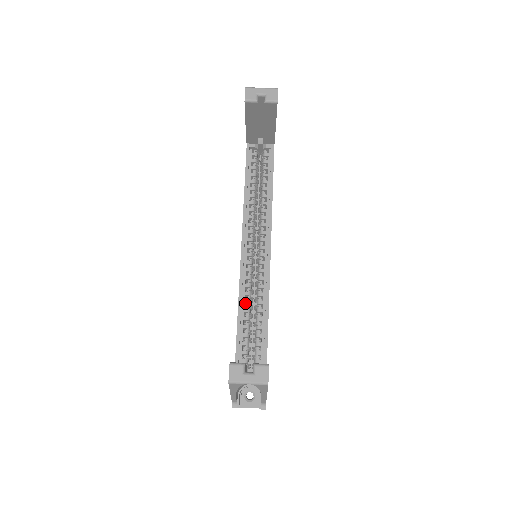
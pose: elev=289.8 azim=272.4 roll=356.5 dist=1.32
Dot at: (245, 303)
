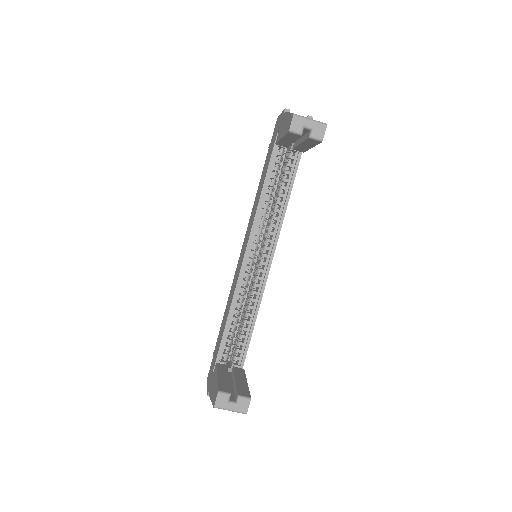
Dot at: (237, 305)
